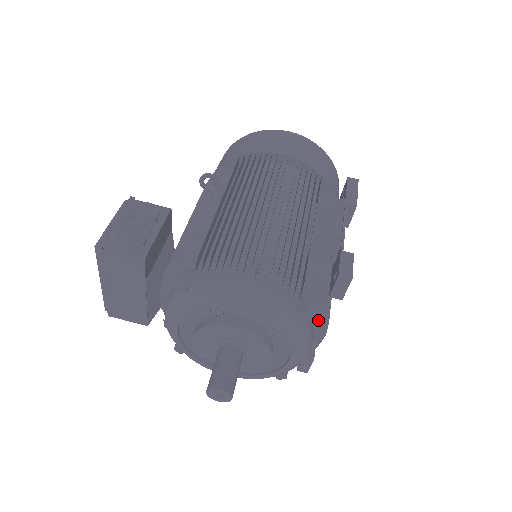
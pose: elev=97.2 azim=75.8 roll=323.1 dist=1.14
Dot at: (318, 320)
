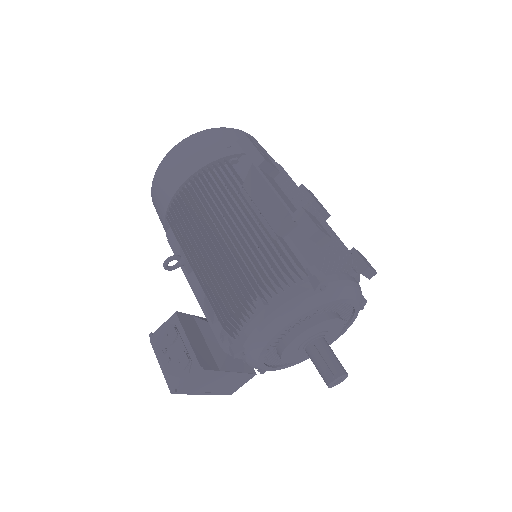
Dot at: (336, 265)
